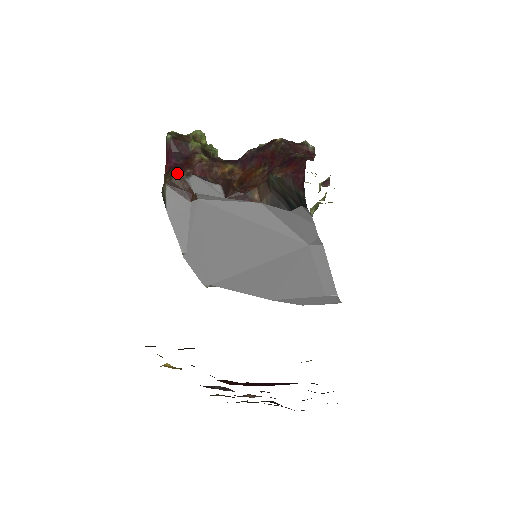
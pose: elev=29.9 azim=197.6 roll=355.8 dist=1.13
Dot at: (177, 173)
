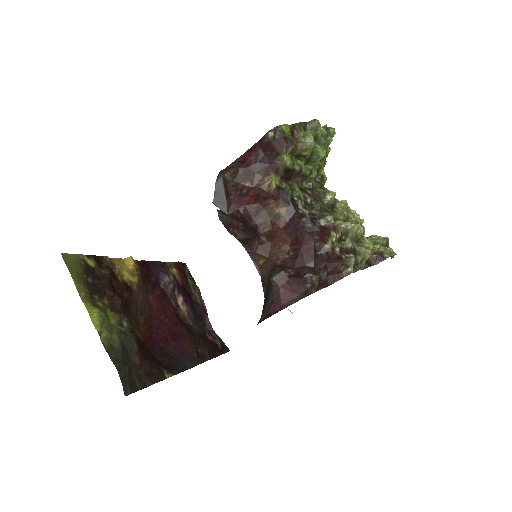
Dot at: (237, 178)
